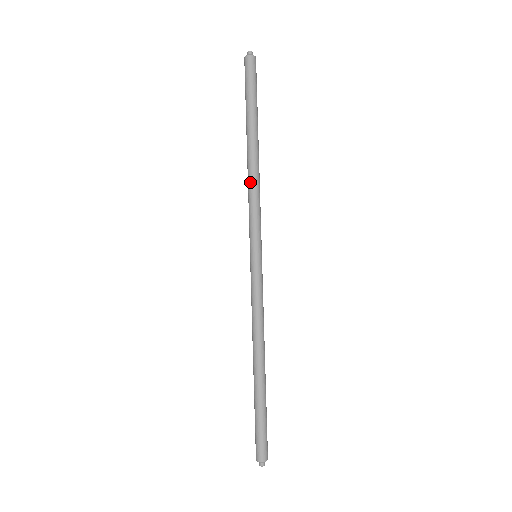
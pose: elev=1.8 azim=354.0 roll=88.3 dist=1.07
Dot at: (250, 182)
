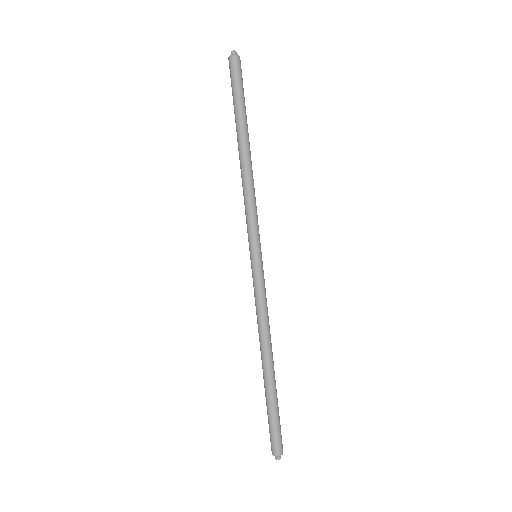
Dot at: (250, 182)
